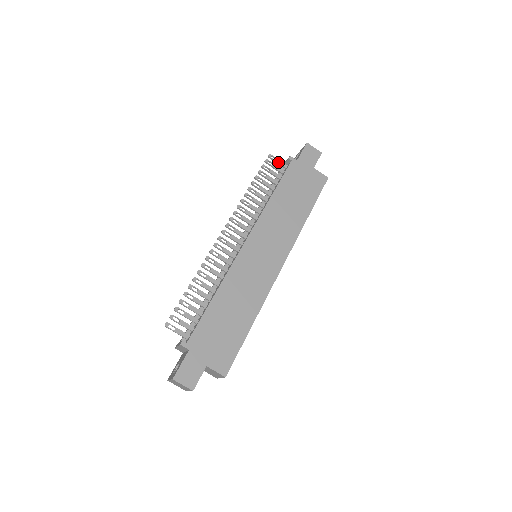
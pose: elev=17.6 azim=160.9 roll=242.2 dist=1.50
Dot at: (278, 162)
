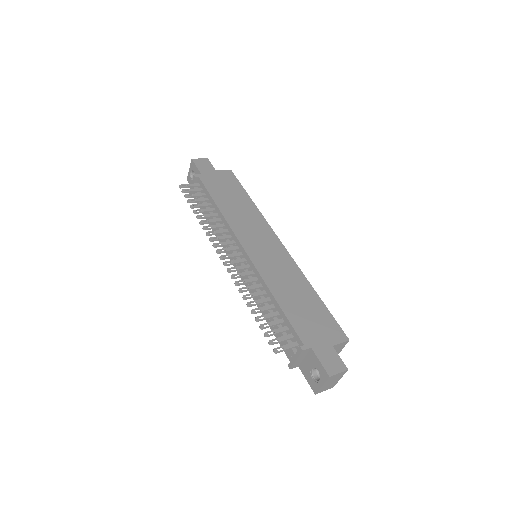
Dot at: (191, 186)
